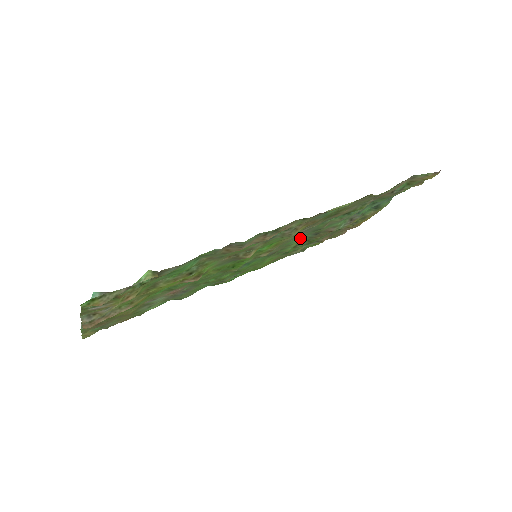
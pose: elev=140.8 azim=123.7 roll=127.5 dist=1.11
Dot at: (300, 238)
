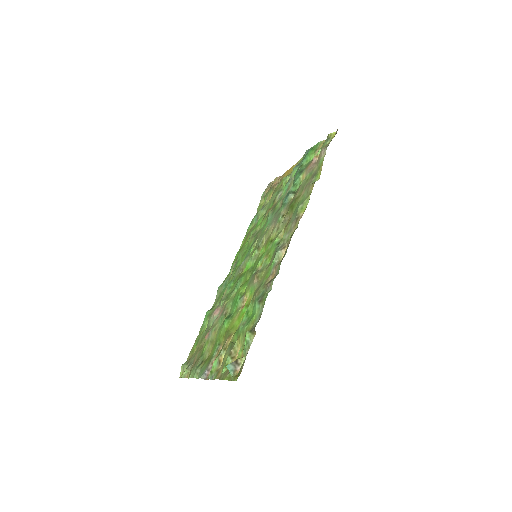
Dot at: (267, 220)
